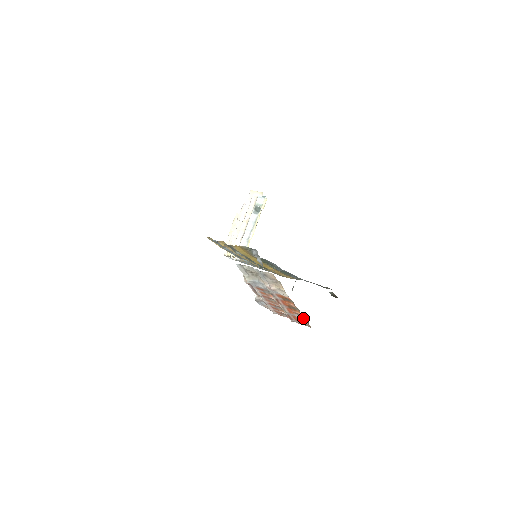
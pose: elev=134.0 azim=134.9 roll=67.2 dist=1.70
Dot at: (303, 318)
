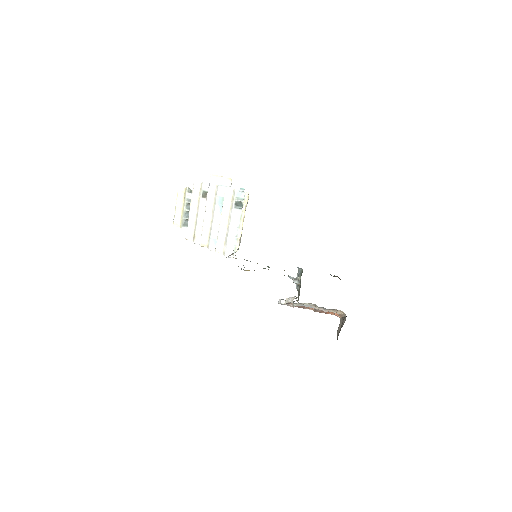
Dot at: occluded
